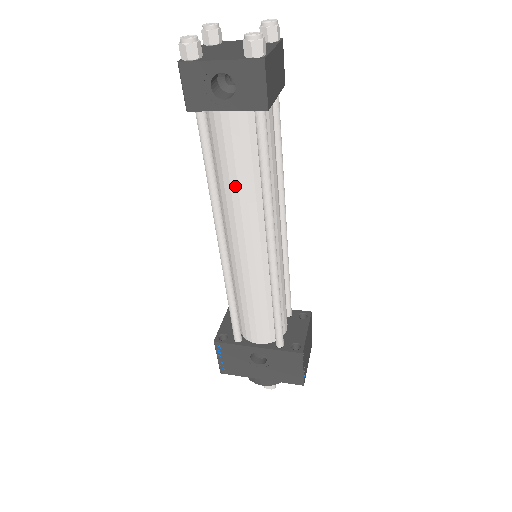
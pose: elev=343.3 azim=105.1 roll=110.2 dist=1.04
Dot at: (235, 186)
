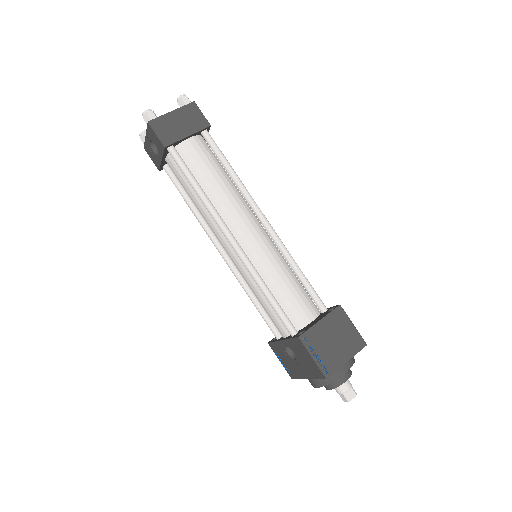
Dot at: (195, 204)
